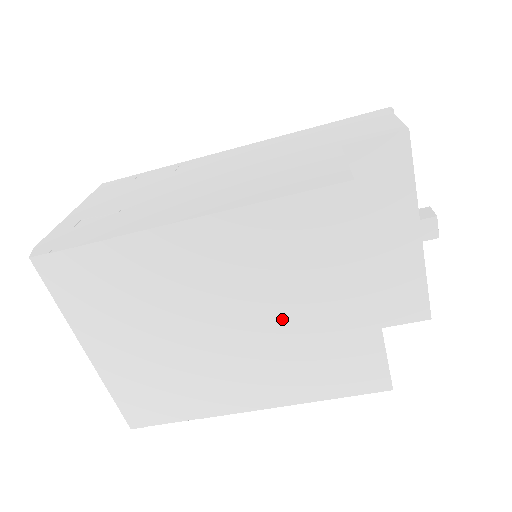
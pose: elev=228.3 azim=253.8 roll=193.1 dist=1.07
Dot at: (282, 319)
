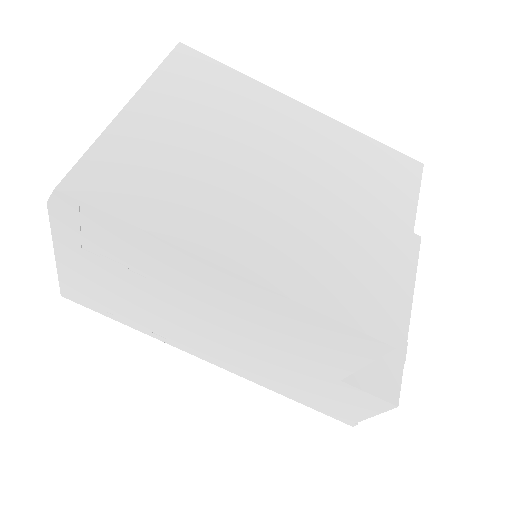
Dot at: (329, 204)
